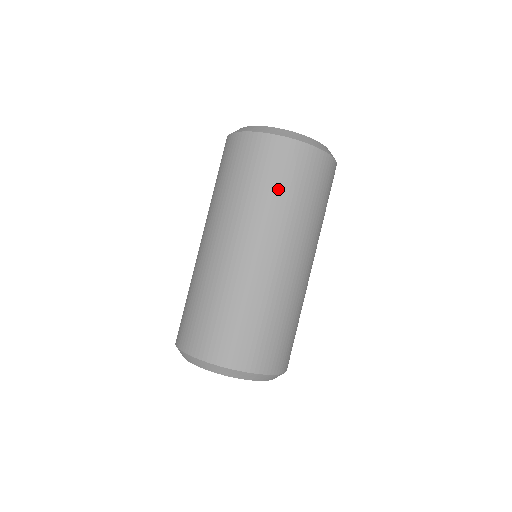
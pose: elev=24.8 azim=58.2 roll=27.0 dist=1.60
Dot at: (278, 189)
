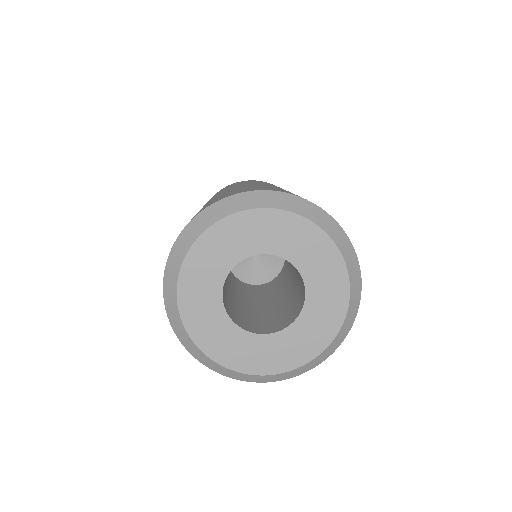
Dot at: occluded
